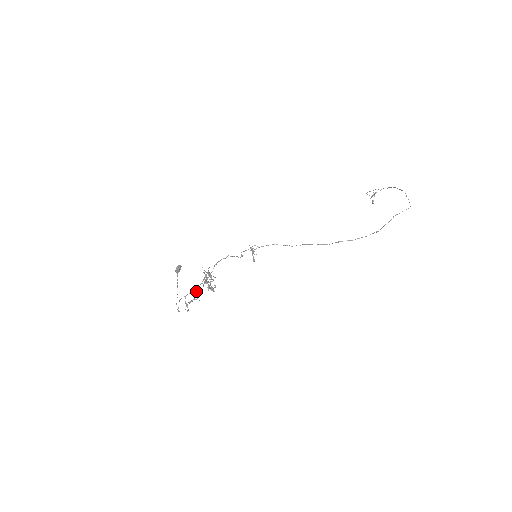
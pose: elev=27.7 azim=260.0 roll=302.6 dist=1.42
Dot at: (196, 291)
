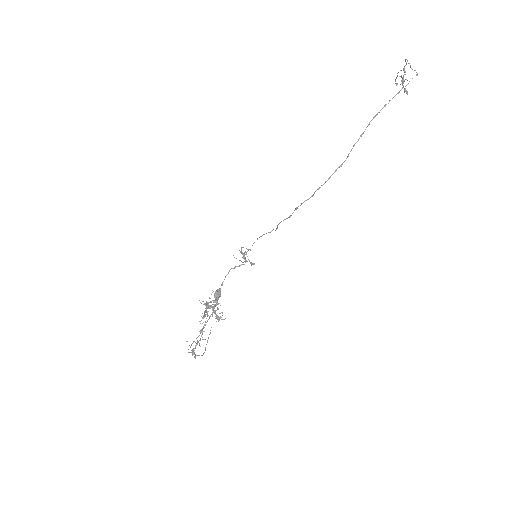
Dot at: (200, 330)
